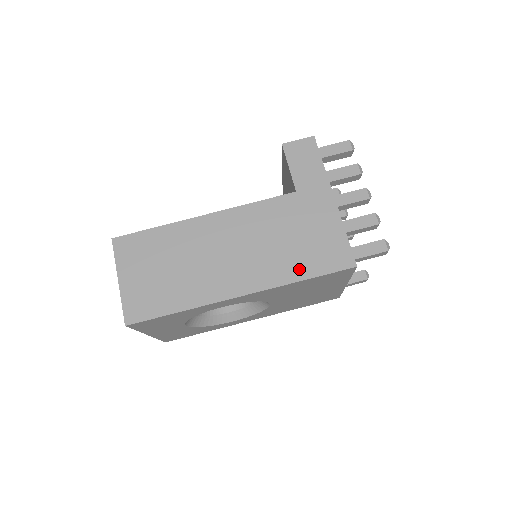
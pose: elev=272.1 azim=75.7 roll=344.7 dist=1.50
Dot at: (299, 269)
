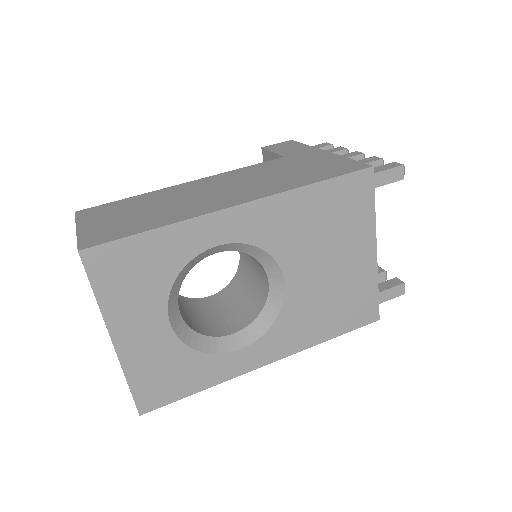
Dot at: (306, 180)
